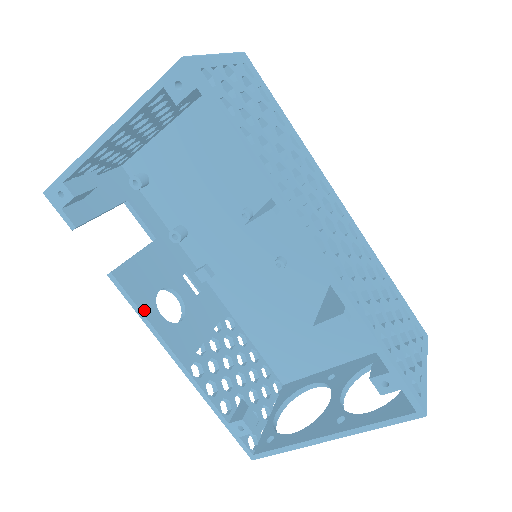
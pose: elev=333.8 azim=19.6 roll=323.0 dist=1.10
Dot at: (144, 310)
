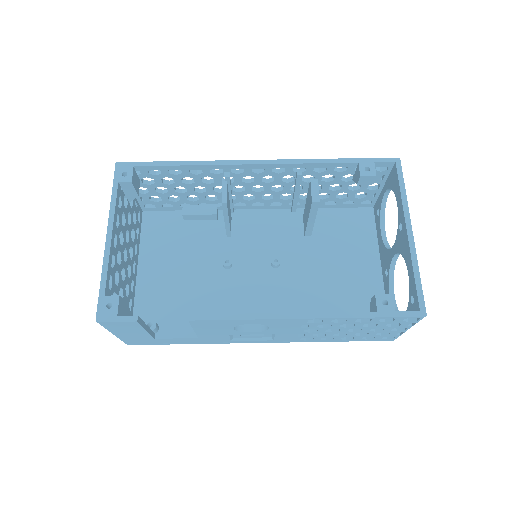
Dot at: (236, 315)
